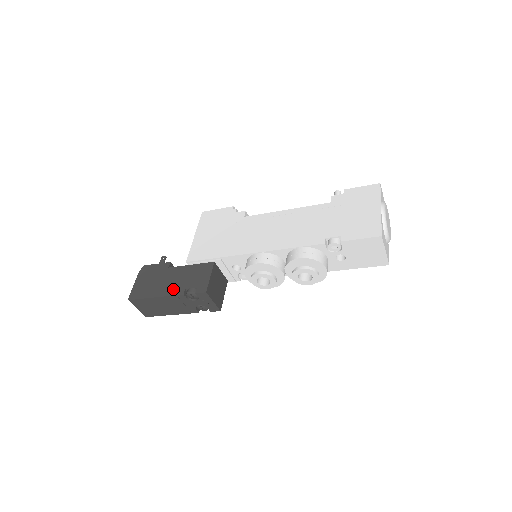
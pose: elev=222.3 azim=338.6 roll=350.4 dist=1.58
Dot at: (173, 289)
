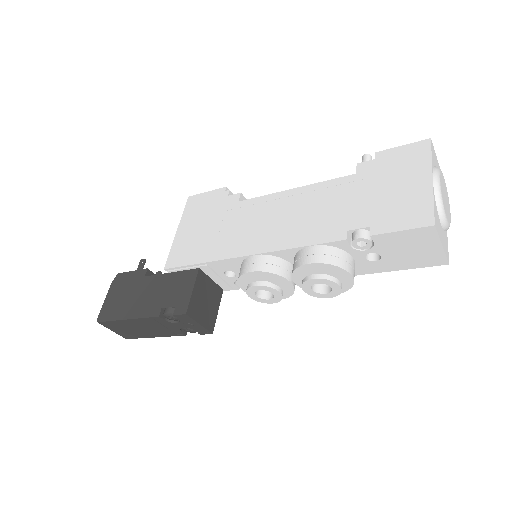
Dot at: (147, 308)
